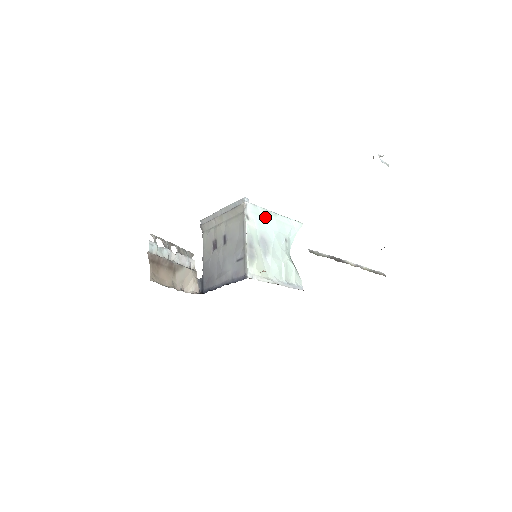
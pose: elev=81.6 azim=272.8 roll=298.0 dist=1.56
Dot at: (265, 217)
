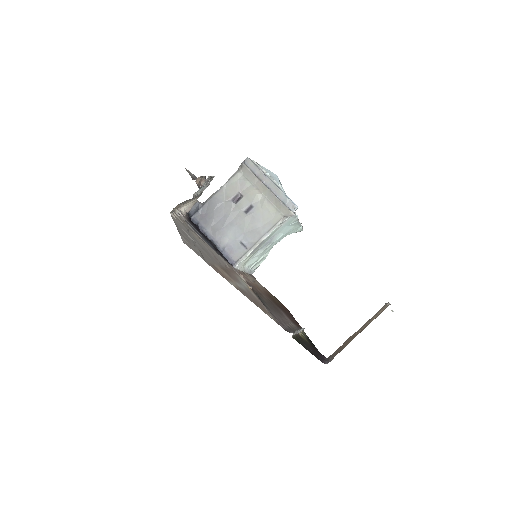
Dot at: (291, 224)
